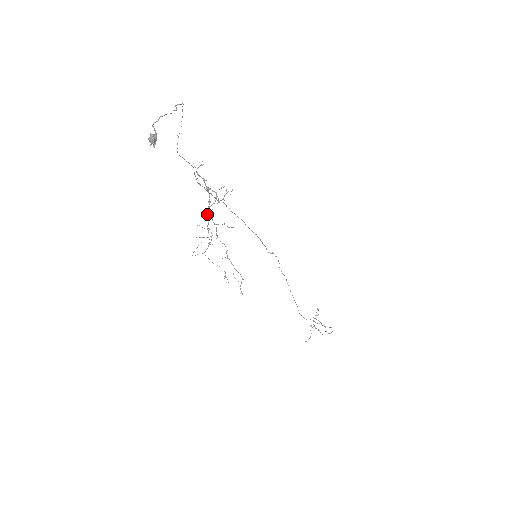
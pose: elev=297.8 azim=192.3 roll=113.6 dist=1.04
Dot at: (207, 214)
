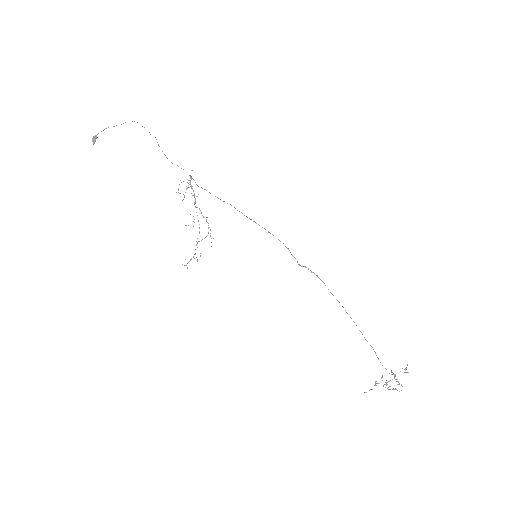
Dot at: occluded
